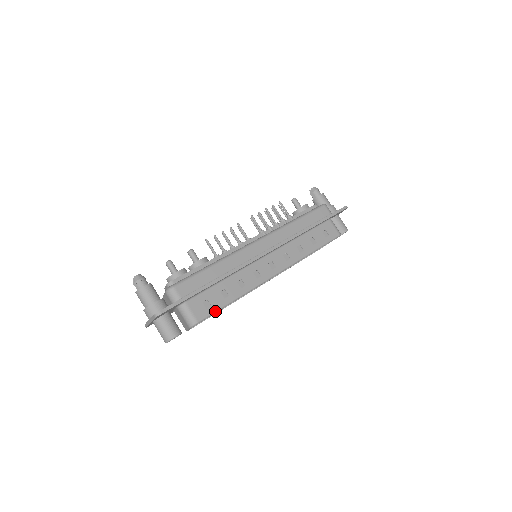
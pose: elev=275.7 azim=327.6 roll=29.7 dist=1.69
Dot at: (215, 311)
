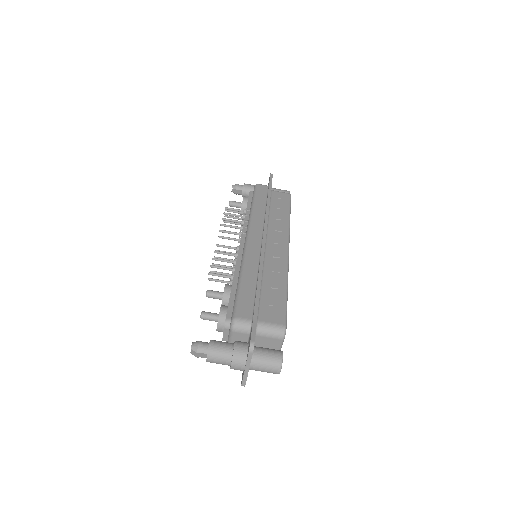
Dot at: (285, 307)
